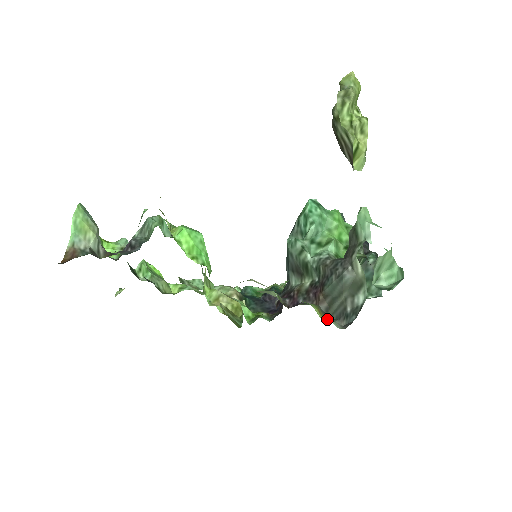
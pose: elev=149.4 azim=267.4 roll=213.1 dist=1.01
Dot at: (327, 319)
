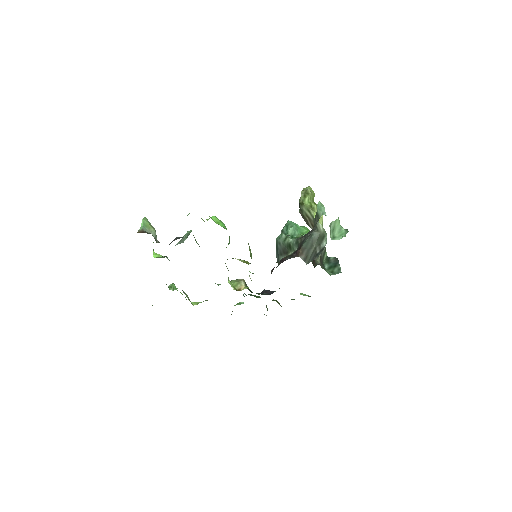
Dot at: occluded
